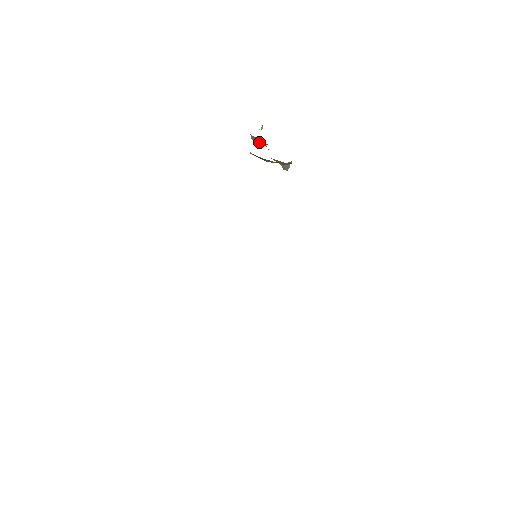
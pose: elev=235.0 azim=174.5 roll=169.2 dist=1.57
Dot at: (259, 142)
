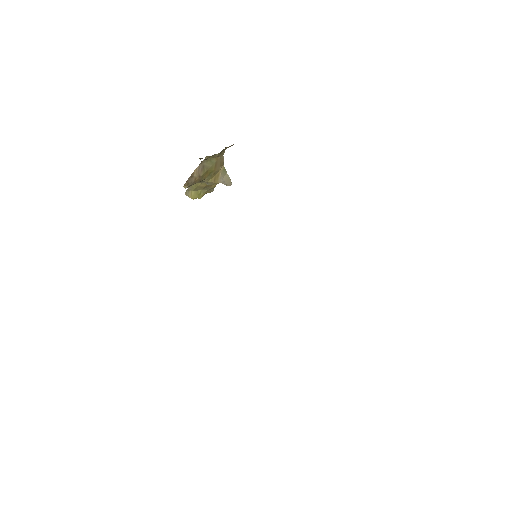
Dot at: (196, 193)
